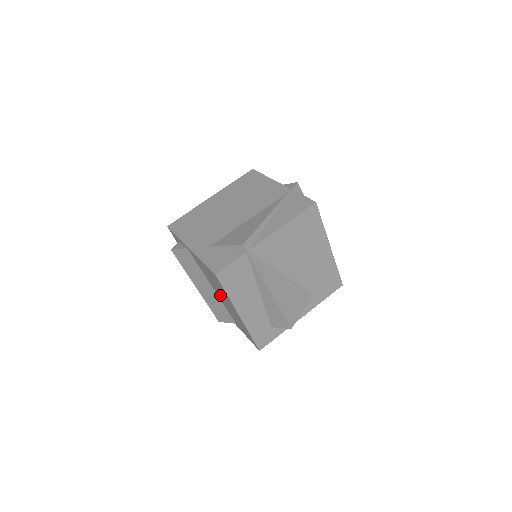
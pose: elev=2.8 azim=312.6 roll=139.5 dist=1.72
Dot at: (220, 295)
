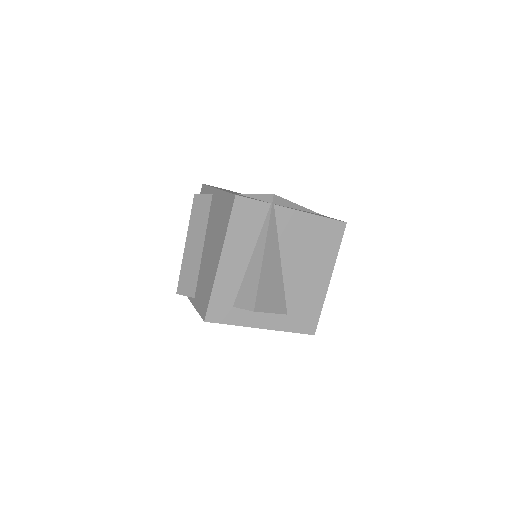
Dot at: (209, 247)
